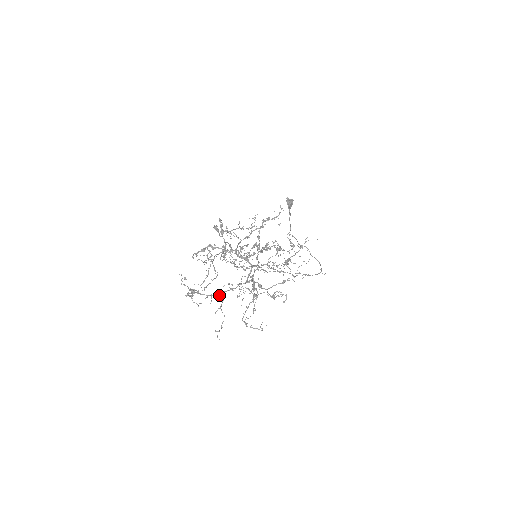
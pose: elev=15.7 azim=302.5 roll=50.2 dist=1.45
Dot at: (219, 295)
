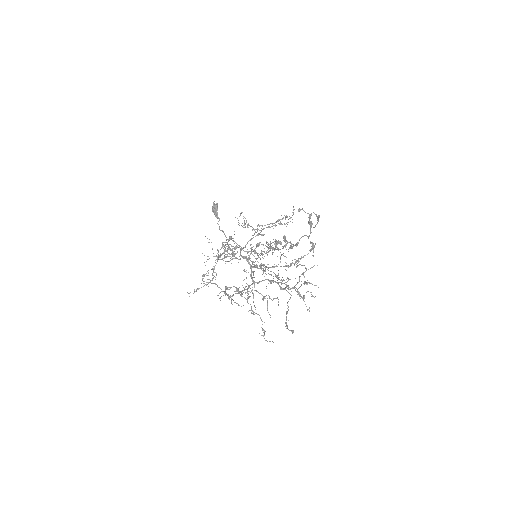
Dot at: (241, 296)
